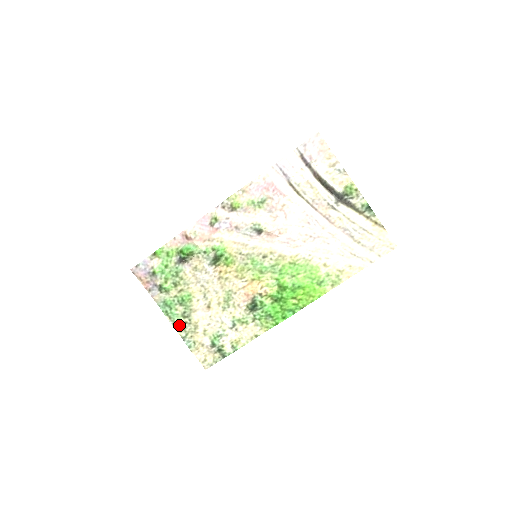
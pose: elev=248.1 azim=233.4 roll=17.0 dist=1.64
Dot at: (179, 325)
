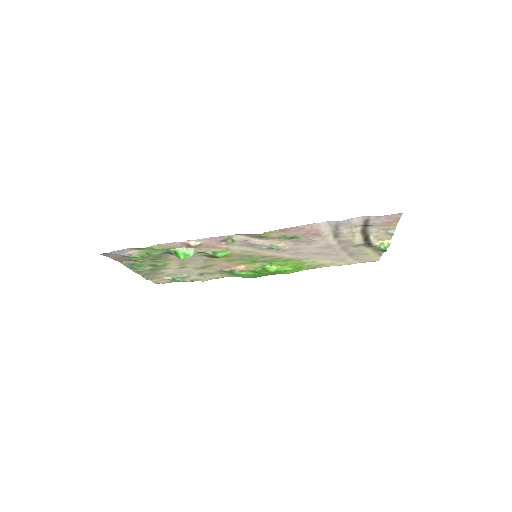
Dot at: (143, 272)
